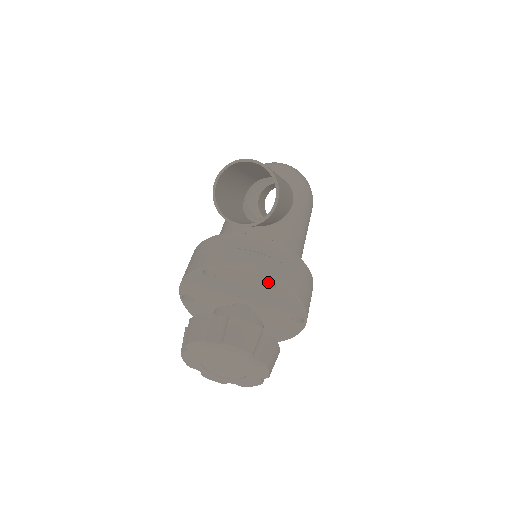
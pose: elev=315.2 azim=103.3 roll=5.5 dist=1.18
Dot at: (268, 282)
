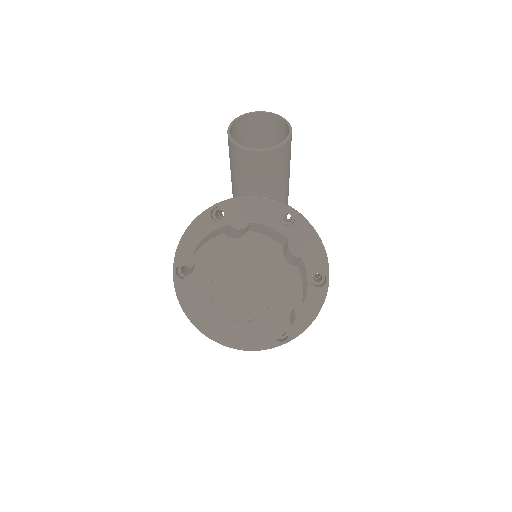
Dot at: (284, 224)
